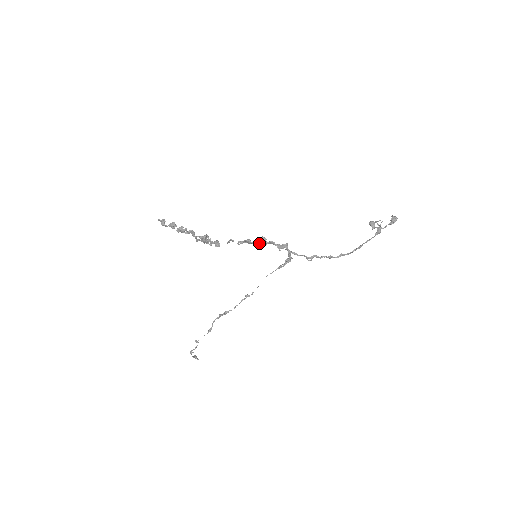
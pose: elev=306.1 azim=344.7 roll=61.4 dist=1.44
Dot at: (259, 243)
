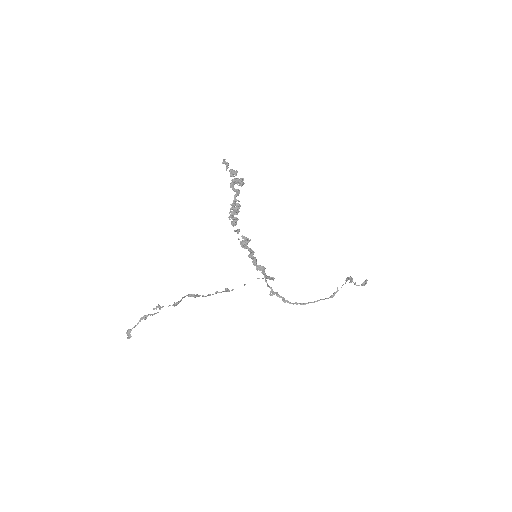
Dot at: (251, 251)
